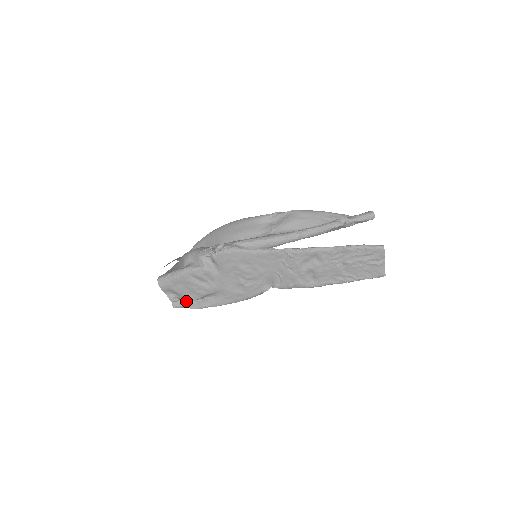
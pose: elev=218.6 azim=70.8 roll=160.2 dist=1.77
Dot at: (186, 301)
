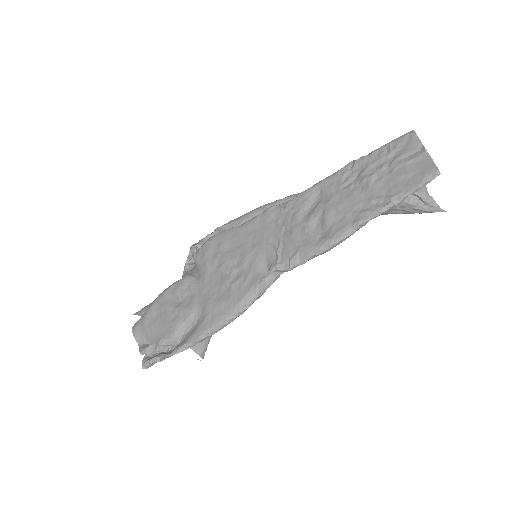
Dot at: (161, 352)
